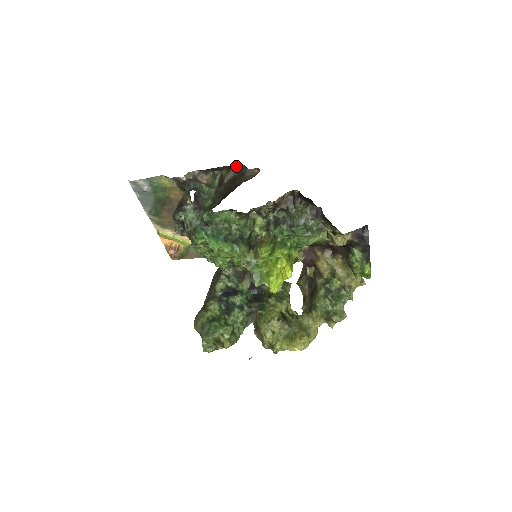
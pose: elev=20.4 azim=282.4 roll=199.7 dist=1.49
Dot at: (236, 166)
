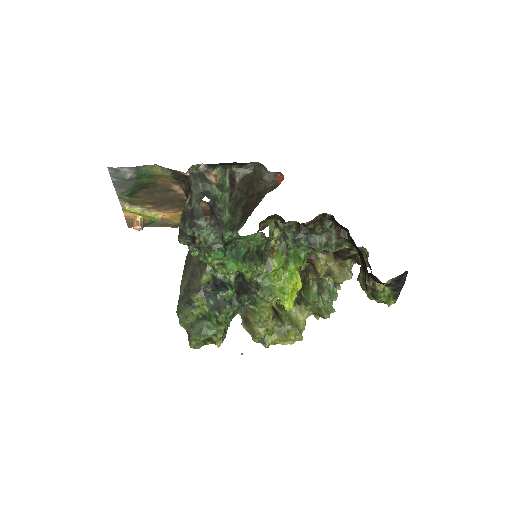
Dot at: (252, 163)
